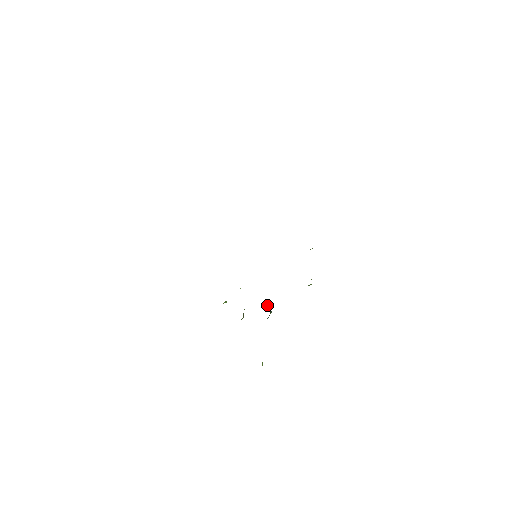
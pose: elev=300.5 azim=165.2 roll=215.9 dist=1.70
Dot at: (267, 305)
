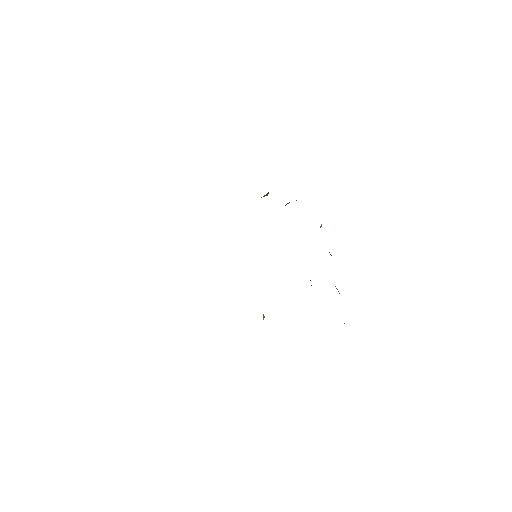
Dot at: occluded
